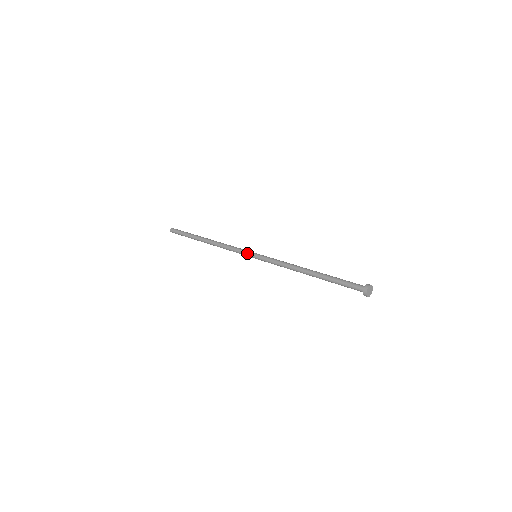
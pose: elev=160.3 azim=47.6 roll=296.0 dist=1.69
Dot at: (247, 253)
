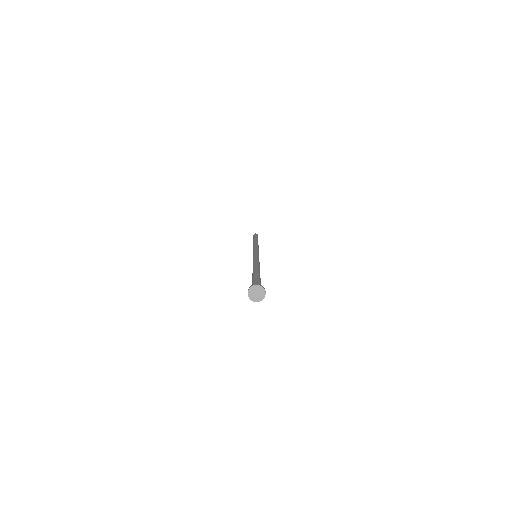
Dot at: (254, 251)
